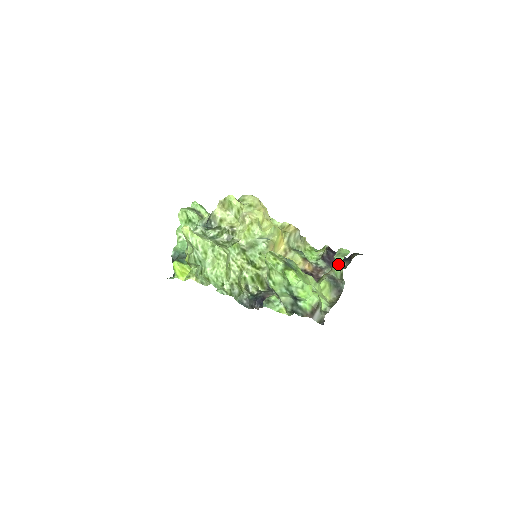
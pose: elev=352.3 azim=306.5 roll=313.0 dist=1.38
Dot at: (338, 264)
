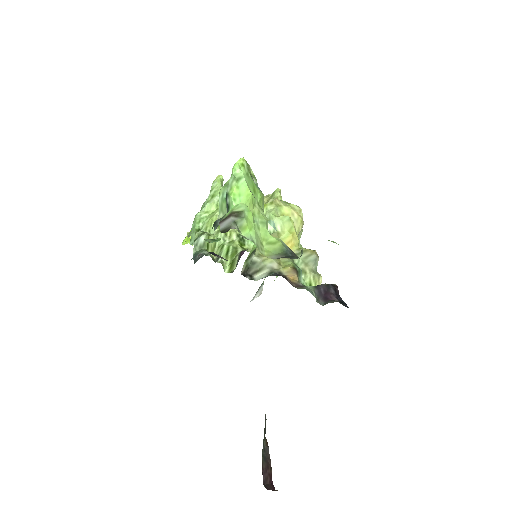
Dot at: occluded
